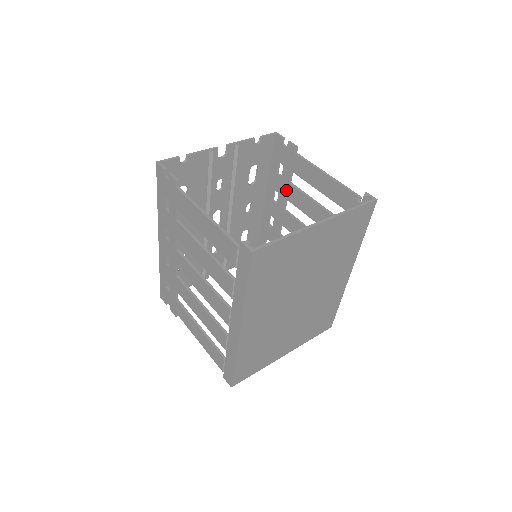
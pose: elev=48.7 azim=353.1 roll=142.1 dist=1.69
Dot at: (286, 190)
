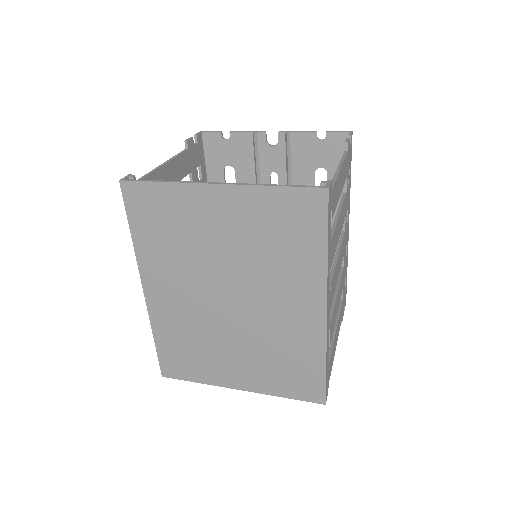
Dot at: occluded
